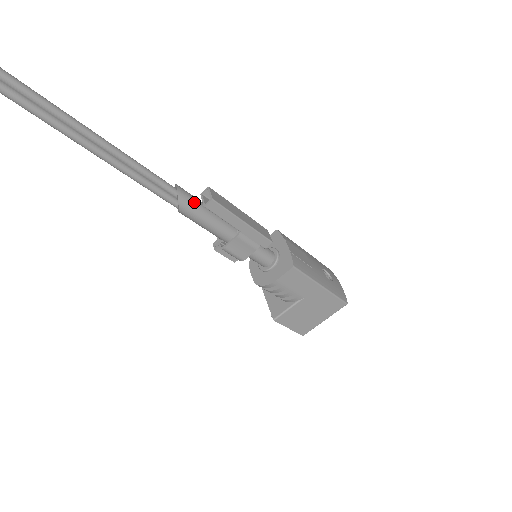
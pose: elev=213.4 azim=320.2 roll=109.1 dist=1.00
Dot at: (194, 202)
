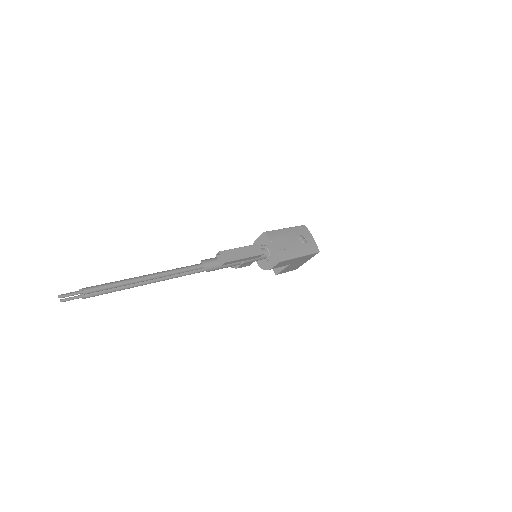
Dot at: (214, 265)
